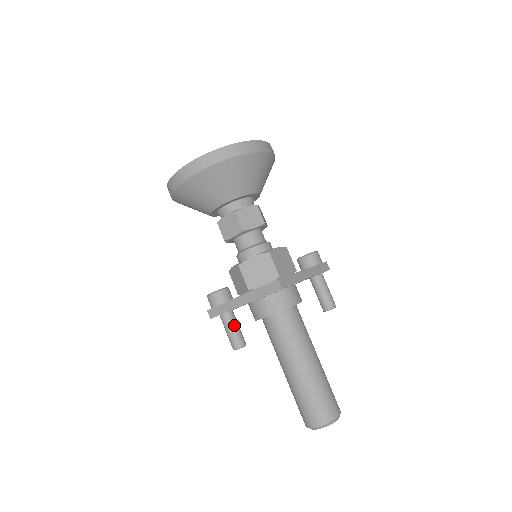
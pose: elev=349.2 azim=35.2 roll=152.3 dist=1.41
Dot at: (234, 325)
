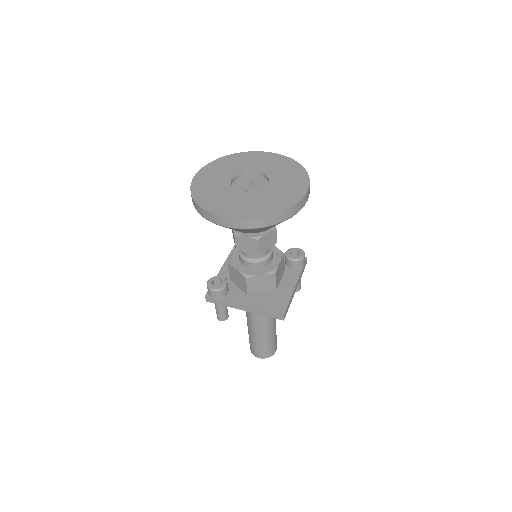
Dot at: (225, 307)
